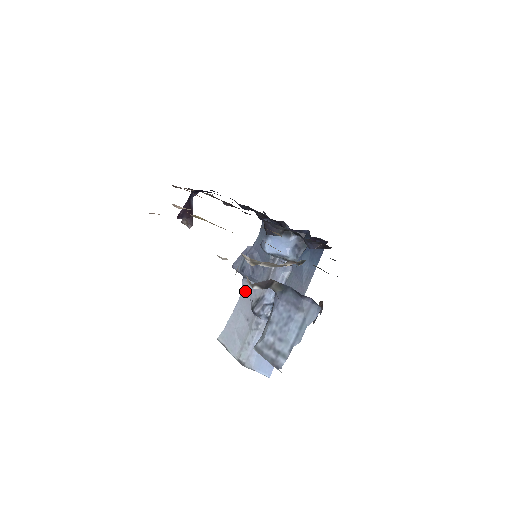
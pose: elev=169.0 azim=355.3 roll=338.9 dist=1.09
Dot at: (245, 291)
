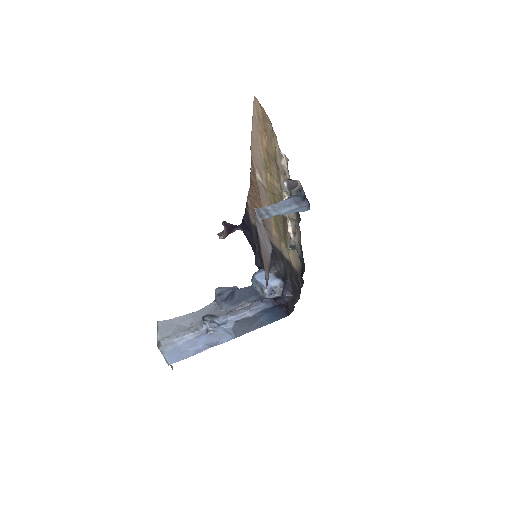
Dot at: (208, 308)
